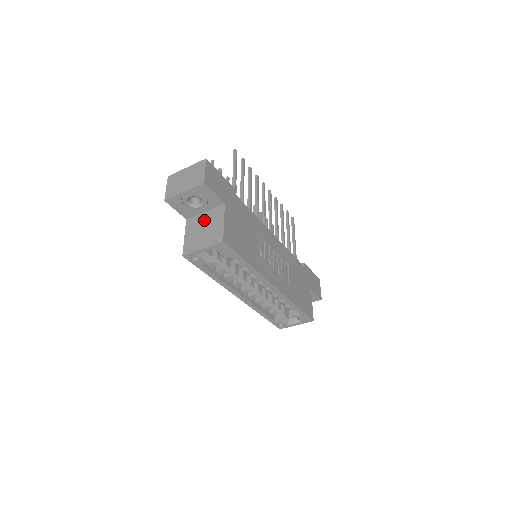
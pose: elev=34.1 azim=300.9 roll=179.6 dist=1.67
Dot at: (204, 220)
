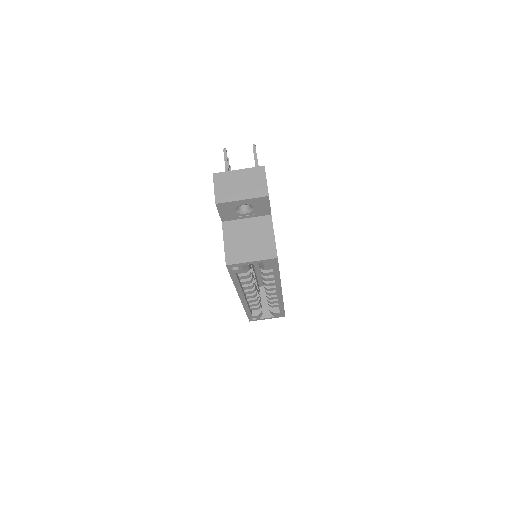
Dot at: (247, 228)
